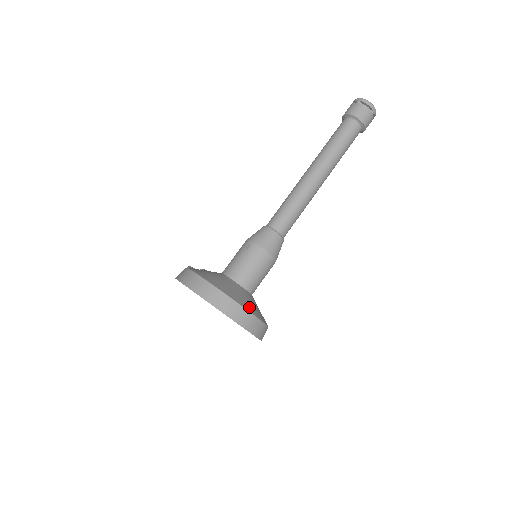
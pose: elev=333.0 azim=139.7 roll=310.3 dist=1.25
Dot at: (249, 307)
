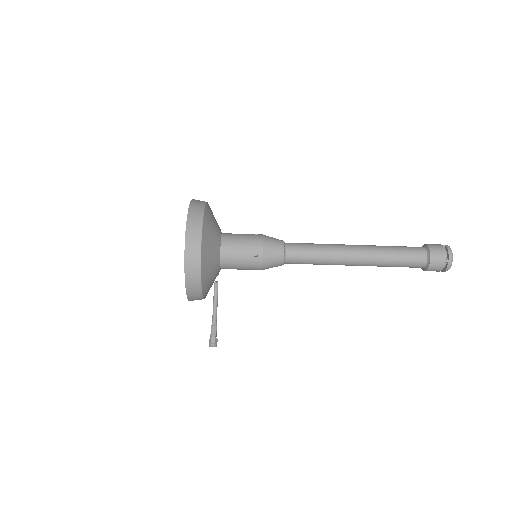
Dot at: (206, 245)
